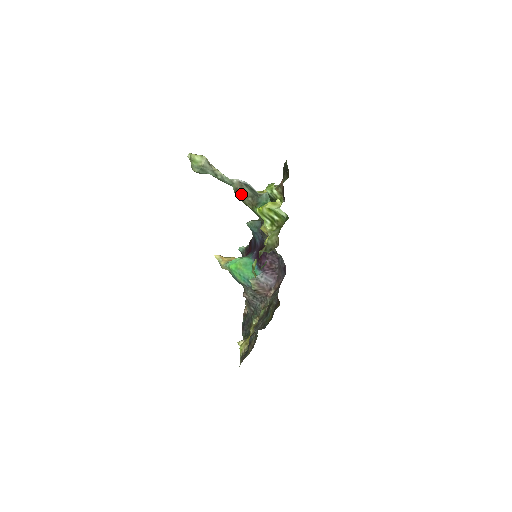
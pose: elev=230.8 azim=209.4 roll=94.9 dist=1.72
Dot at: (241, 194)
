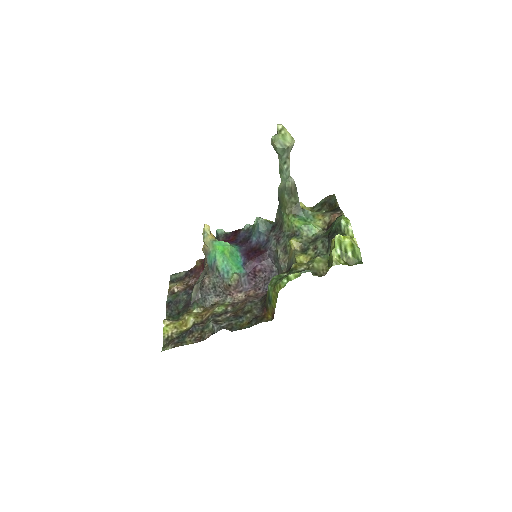
Dot at: (292, 196)
